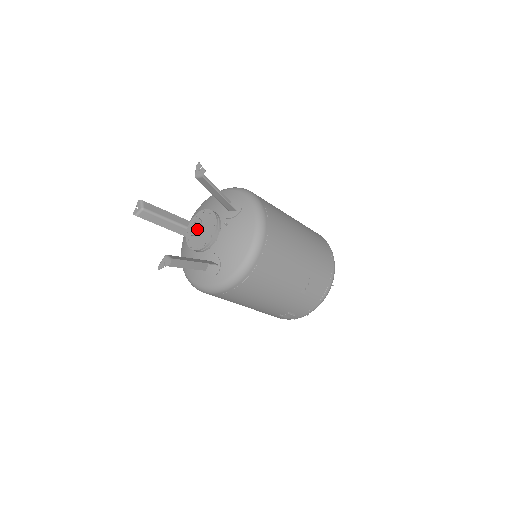
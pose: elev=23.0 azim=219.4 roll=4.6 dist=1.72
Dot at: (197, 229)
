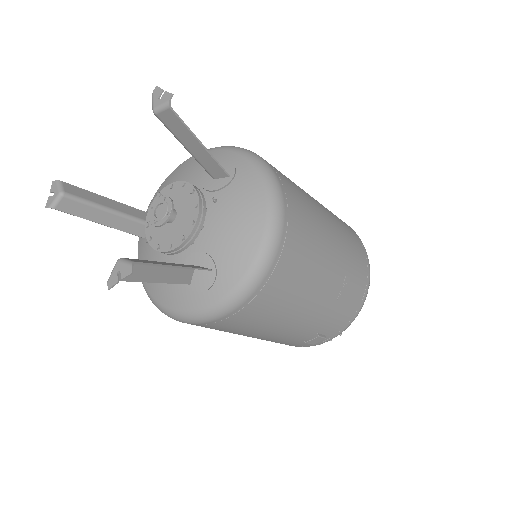
Dot at: (166, 213)
